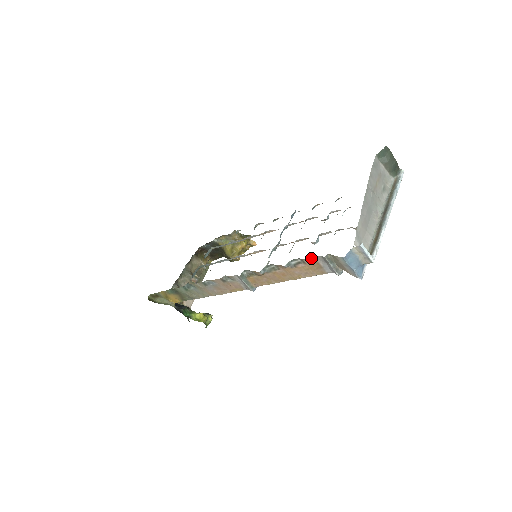
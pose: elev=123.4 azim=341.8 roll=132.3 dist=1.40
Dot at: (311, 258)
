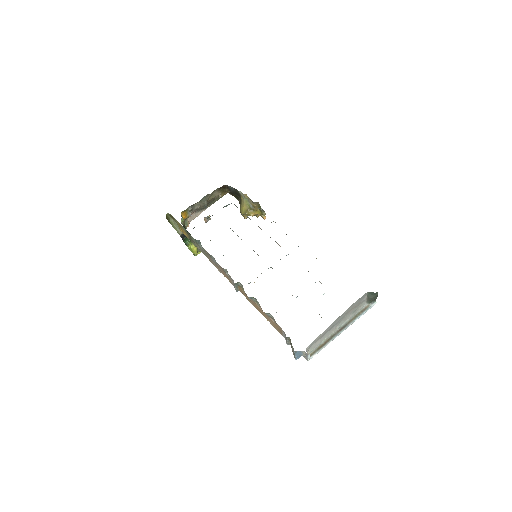
Dot at: (280, 327)
